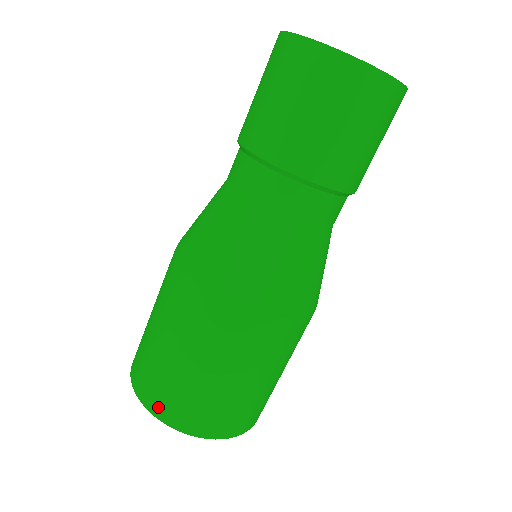
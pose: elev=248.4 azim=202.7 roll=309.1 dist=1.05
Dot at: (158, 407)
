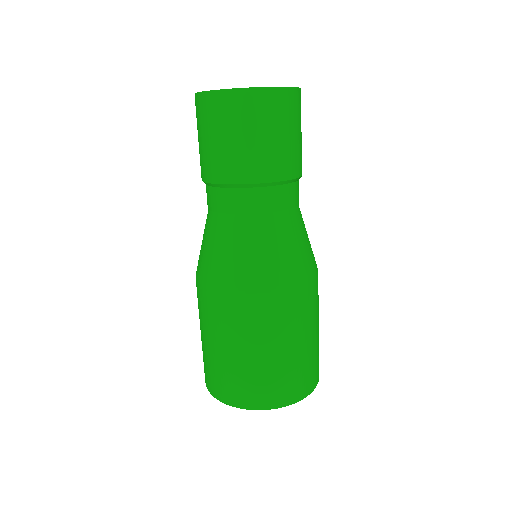
Dot at: (239, 400)
